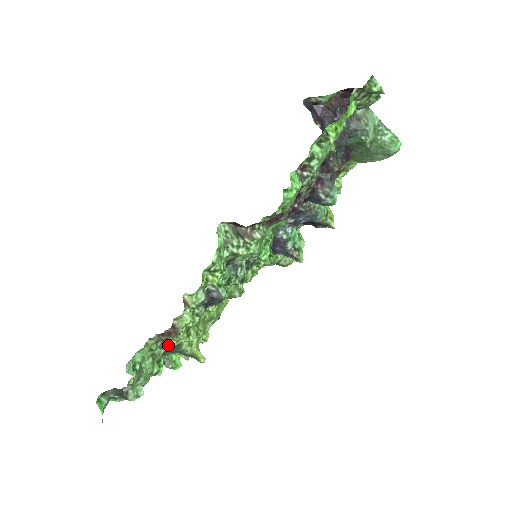
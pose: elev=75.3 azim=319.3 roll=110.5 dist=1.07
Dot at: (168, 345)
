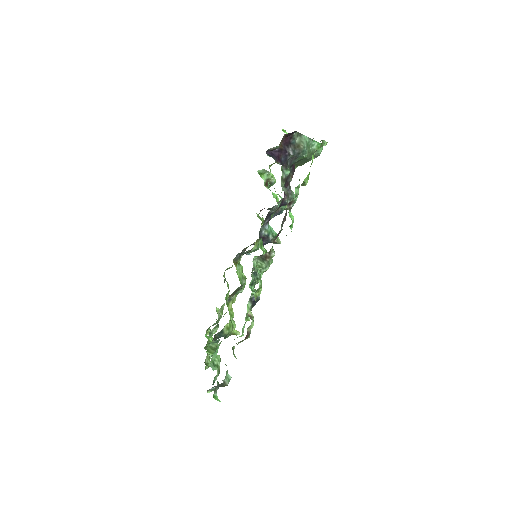
Dot at: (214, 337)
